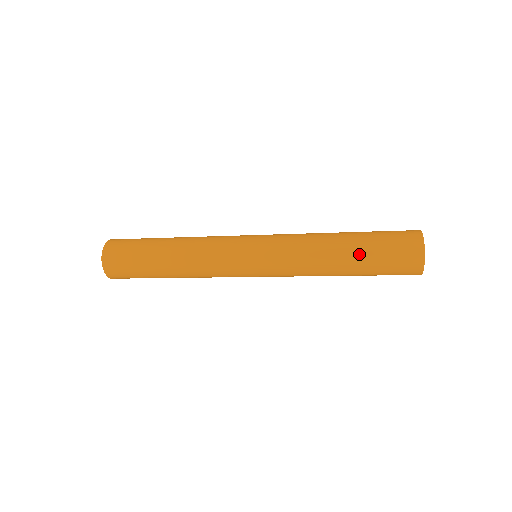
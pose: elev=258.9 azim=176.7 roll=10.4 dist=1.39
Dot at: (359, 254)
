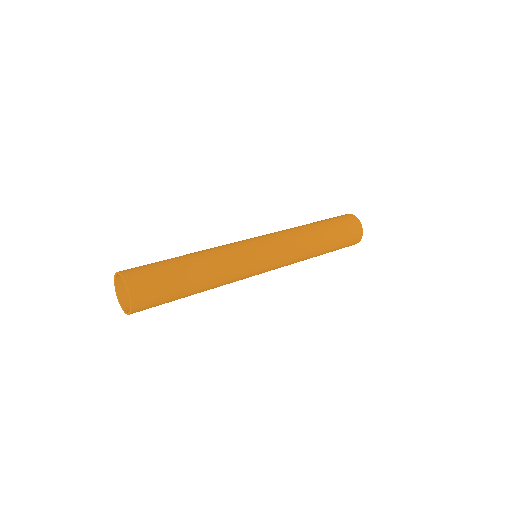
Dot at: (331, 248)
